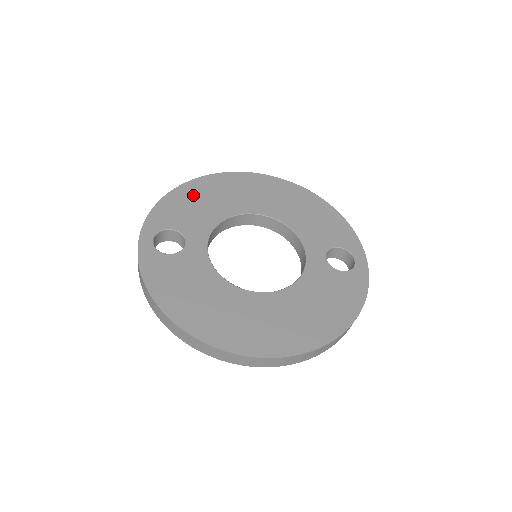
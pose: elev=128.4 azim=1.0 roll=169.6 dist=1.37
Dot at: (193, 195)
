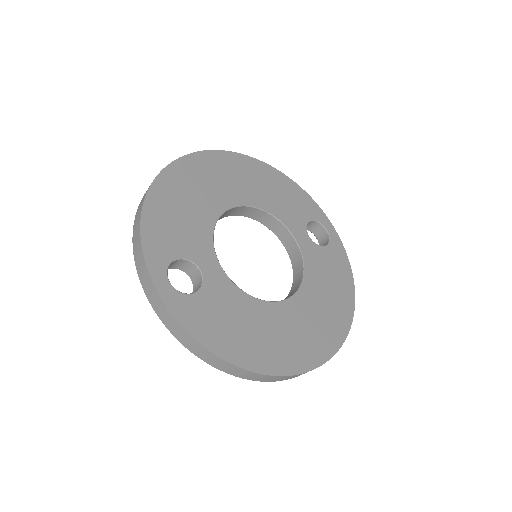
Dot at: (169, 202)
